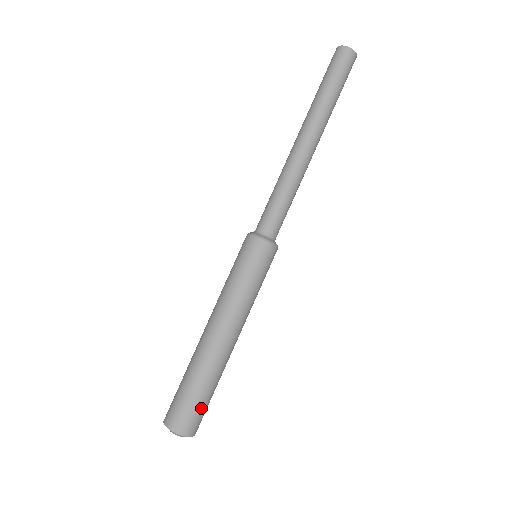
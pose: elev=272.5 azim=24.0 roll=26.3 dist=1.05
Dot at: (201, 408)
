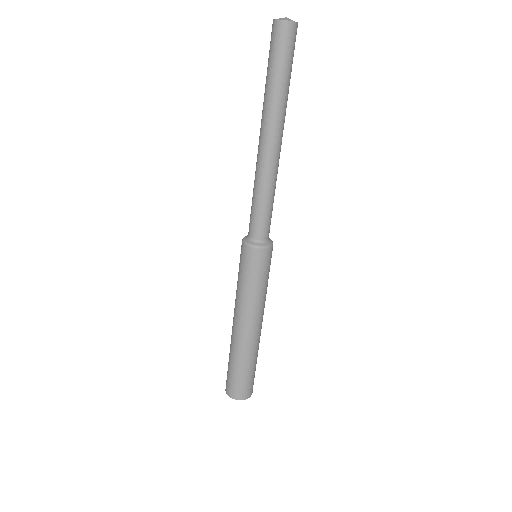
Dot at: (248, 380)
